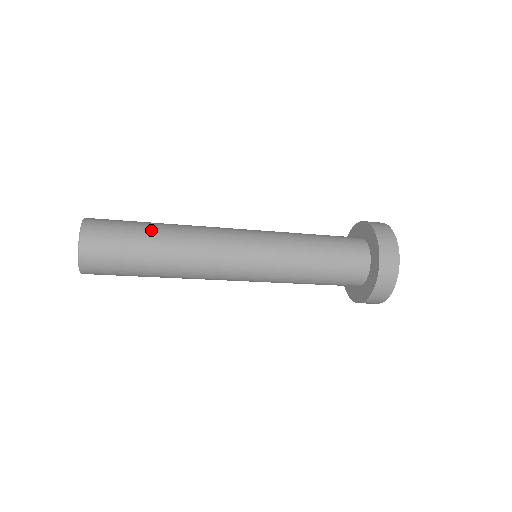
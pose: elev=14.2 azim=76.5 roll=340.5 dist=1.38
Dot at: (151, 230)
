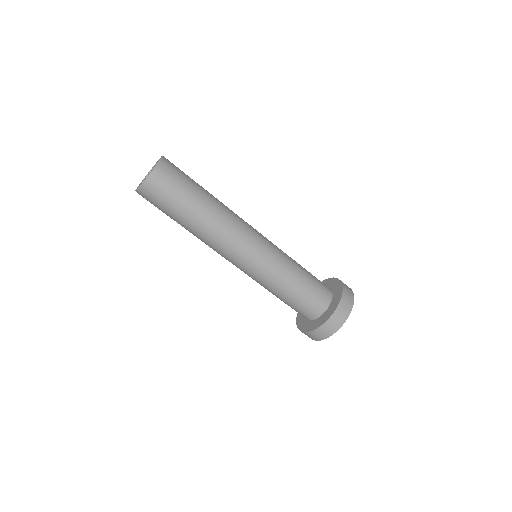
Dot at: (204, 190)
